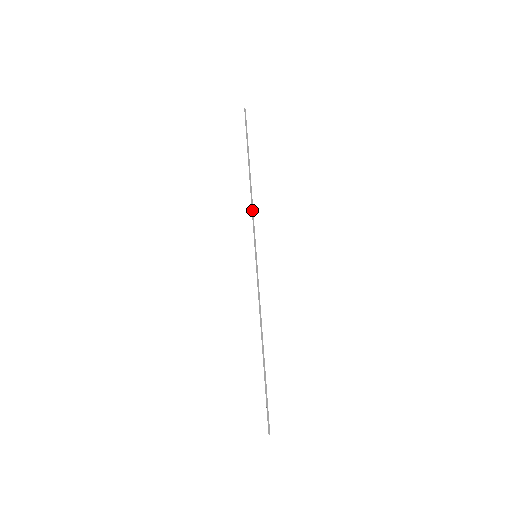
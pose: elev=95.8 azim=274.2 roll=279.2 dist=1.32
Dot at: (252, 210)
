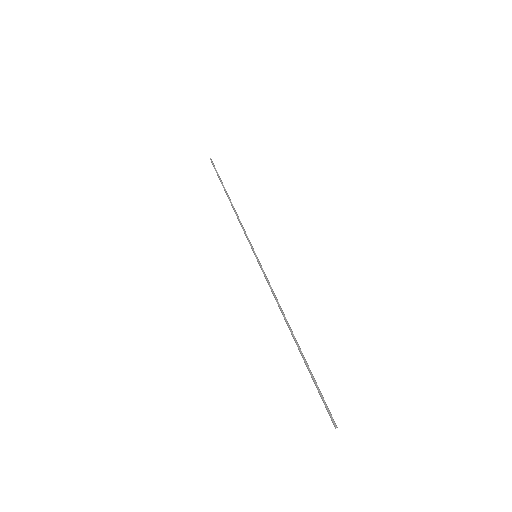
Dot at: (239, 222)
